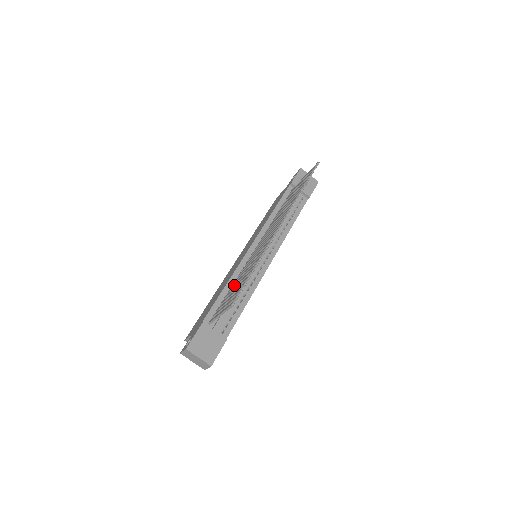
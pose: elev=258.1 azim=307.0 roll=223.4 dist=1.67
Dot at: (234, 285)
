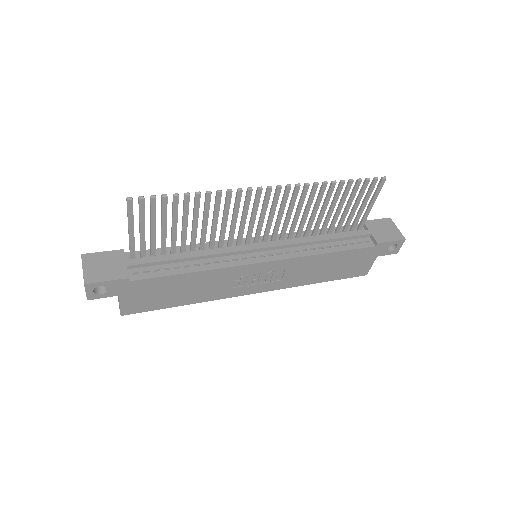
Dot at: (185, 237)
